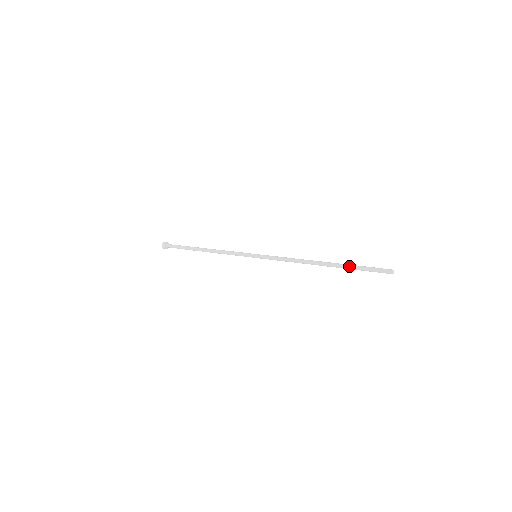
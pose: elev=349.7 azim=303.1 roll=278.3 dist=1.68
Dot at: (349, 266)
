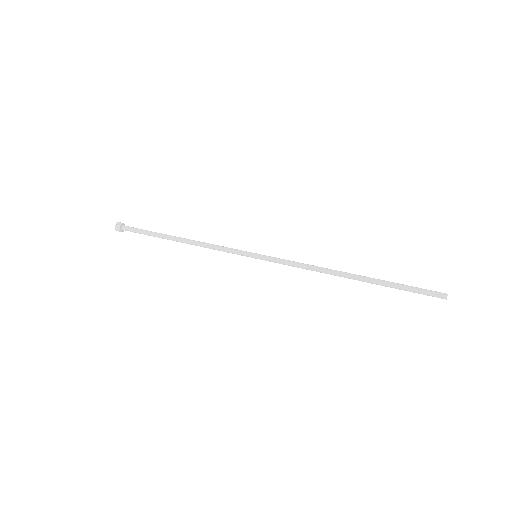
Dot at: (389, 282)
